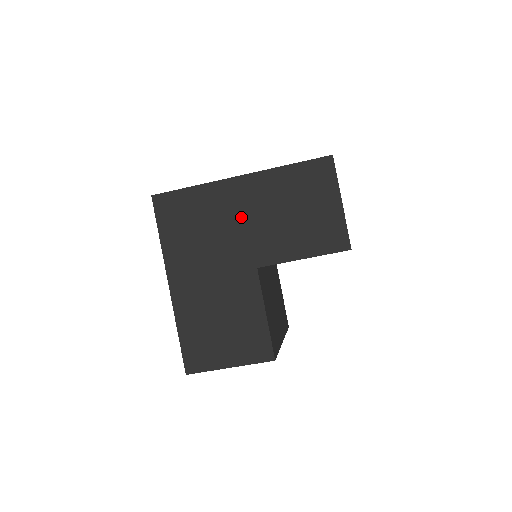
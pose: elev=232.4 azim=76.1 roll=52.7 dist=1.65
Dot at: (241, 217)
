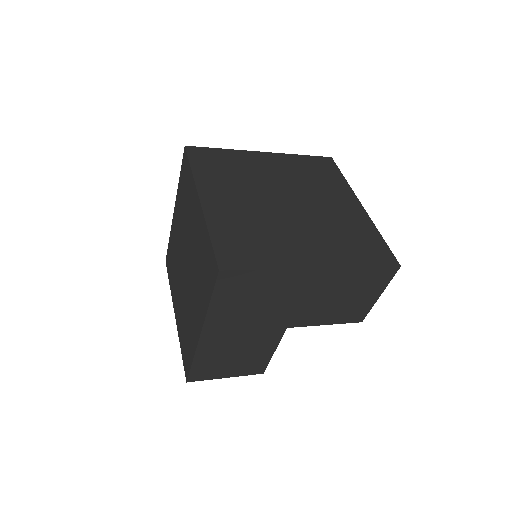
Dot at: (298, 297)
